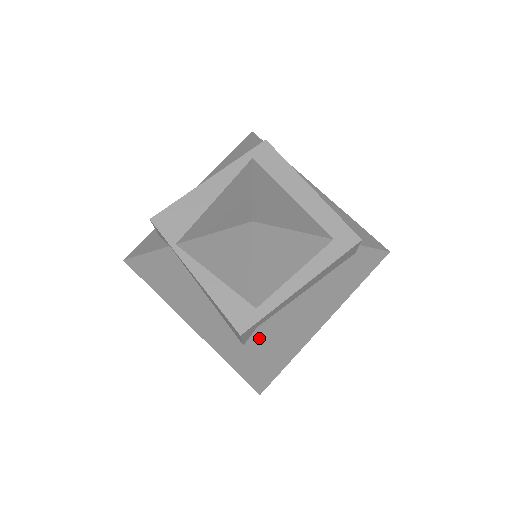
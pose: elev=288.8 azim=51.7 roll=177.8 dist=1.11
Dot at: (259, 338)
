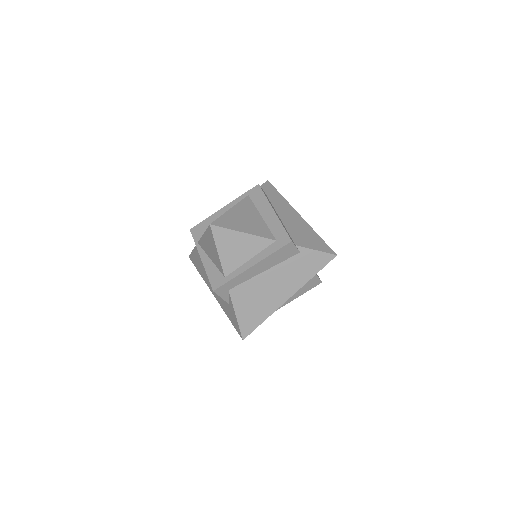
Dot at: (232, 298)
